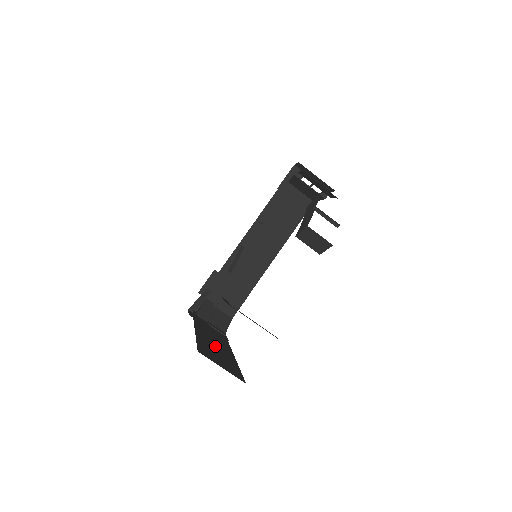
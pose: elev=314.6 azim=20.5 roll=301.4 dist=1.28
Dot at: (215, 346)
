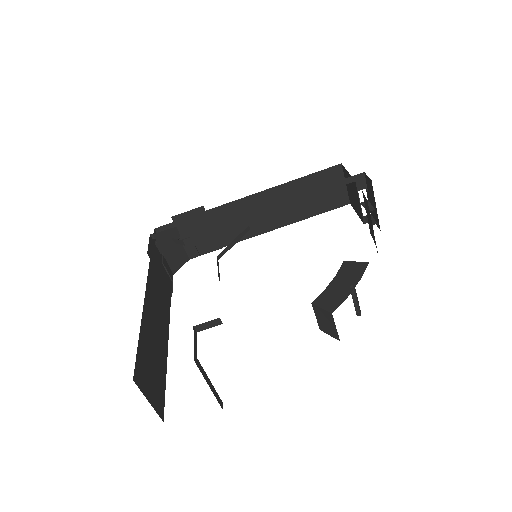
Dot at: (155, 333)
